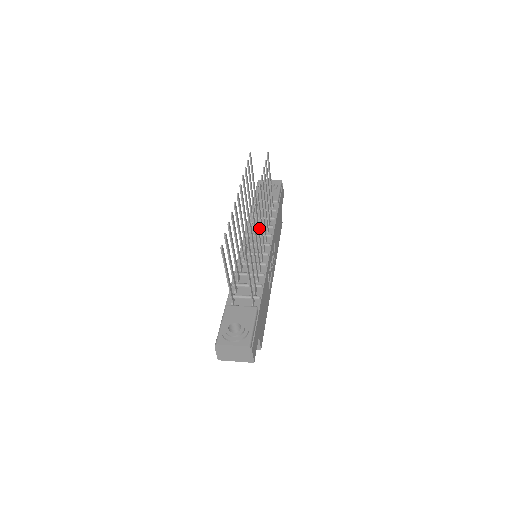
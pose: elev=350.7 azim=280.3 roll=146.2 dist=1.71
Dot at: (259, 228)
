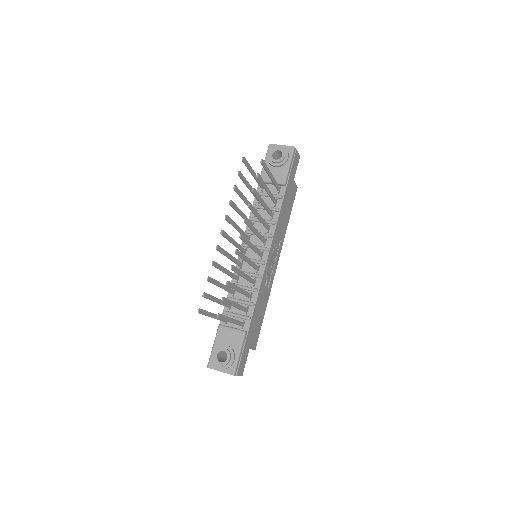
Dot at: occluded
